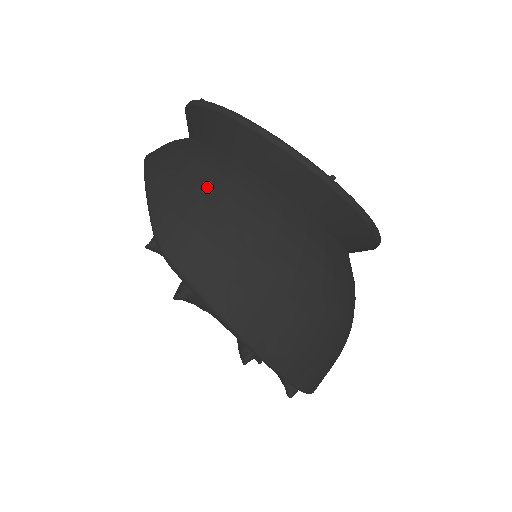
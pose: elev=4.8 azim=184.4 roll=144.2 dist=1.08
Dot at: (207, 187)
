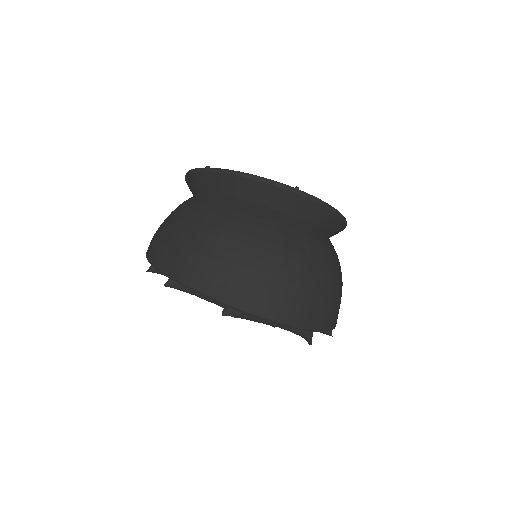
Dot at: occluded
